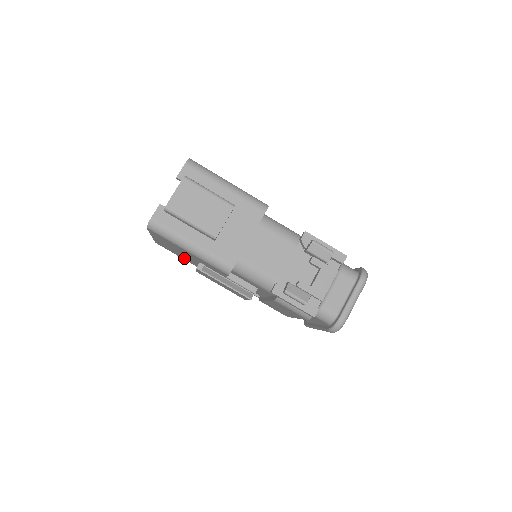
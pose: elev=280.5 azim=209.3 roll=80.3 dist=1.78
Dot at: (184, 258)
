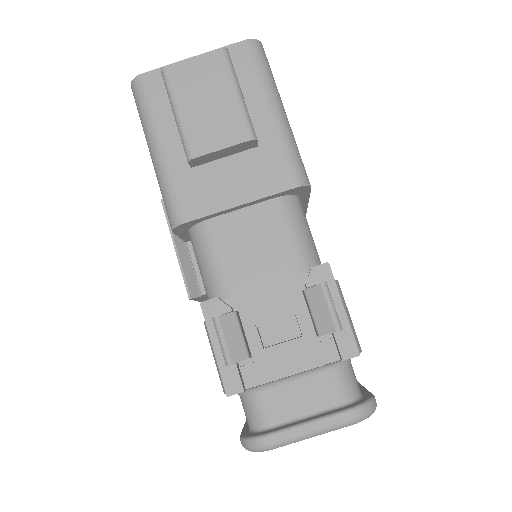
Dot at: occluded
